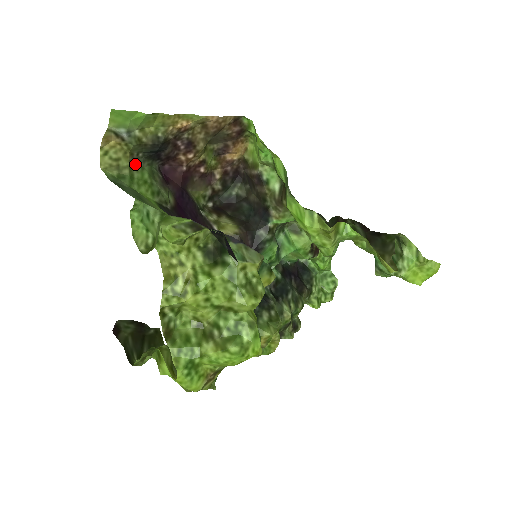
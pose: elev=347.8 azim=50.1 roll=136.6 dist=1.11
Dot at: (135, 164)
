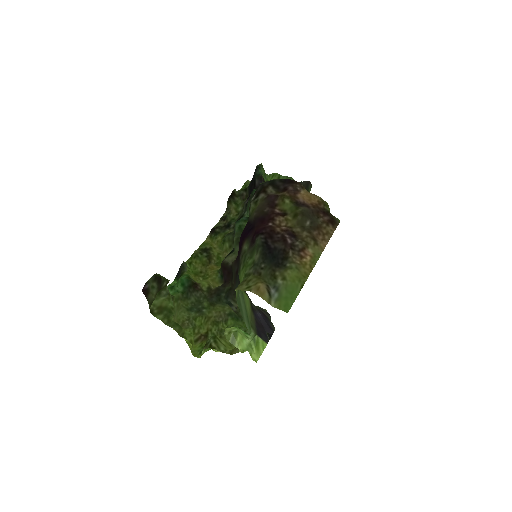
Dot at: (254, 268)
